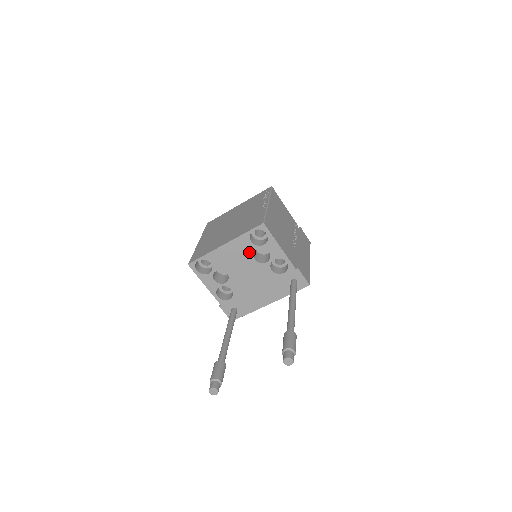
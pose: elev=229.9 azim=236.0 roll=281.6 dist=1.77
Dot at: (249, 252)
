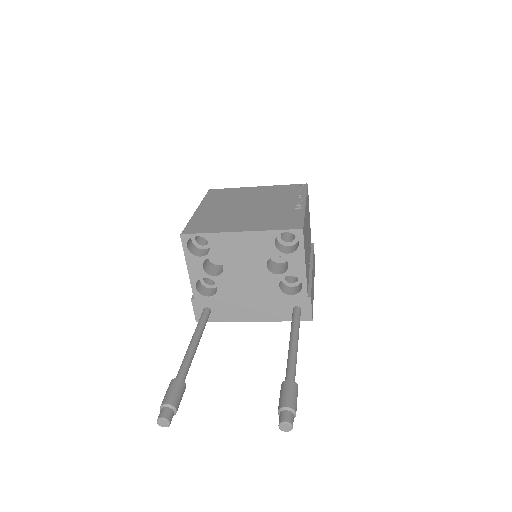
Dot at: (265, 254)
